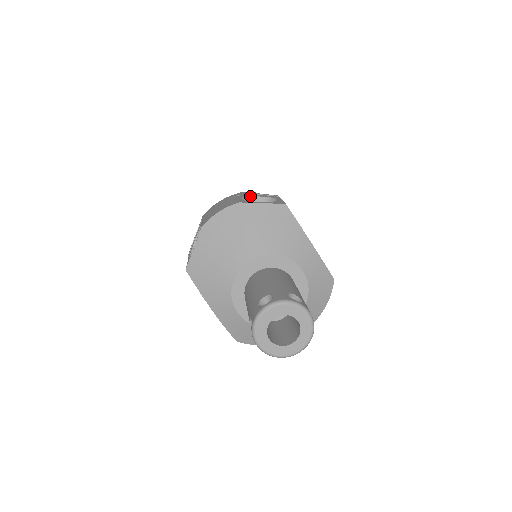
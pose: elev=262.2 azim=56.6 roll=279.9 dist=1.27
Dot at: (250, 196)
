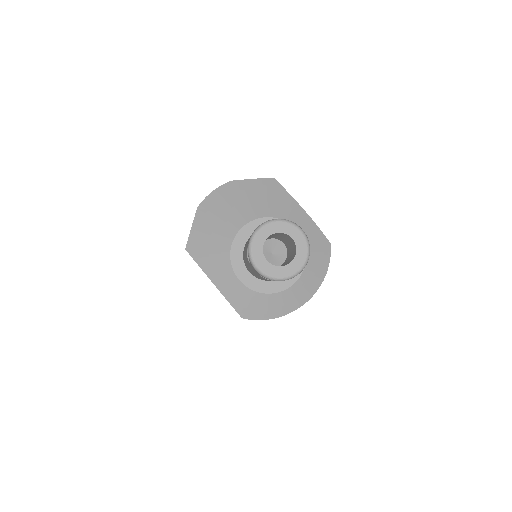
Dot at: occluded
